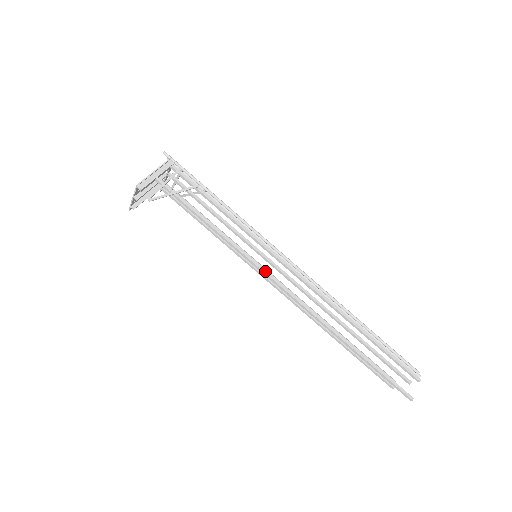
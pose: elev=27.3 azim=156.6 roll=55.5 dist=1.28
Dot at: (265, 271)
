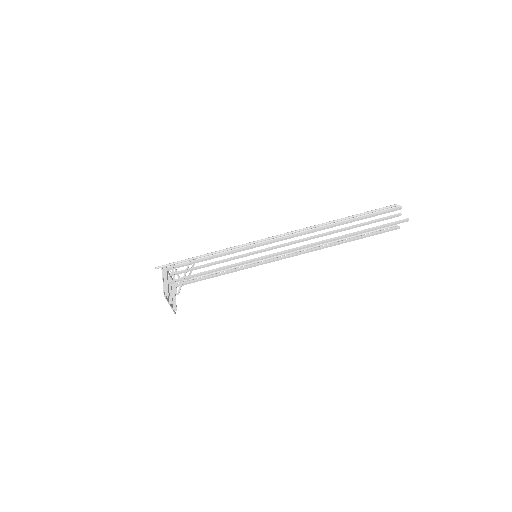
Dot at: (268, 256)
